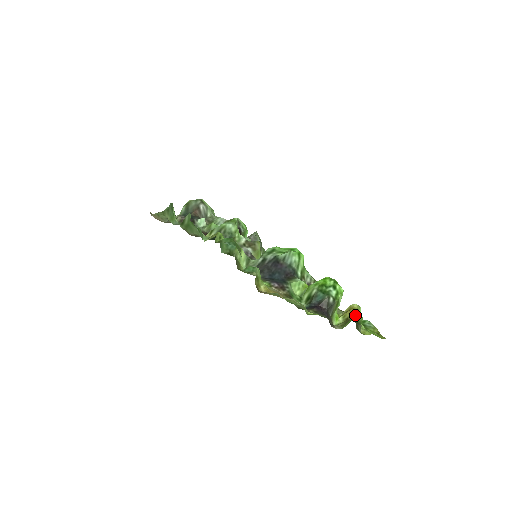
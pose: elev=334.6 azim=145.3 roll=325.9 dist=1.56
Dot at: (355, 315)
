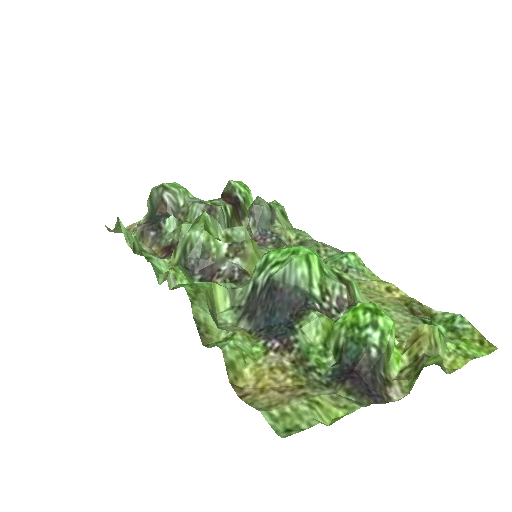
Dot at: (426, 361)
